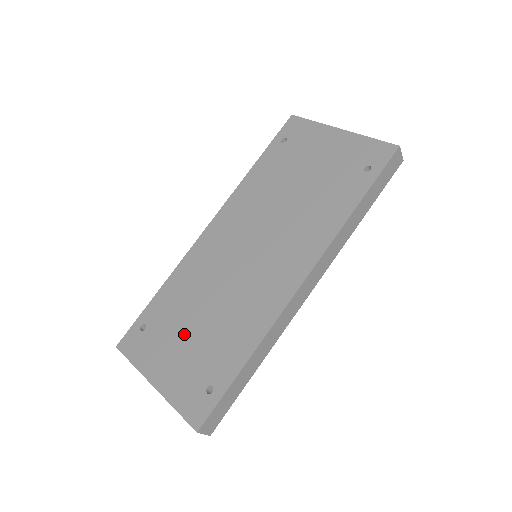
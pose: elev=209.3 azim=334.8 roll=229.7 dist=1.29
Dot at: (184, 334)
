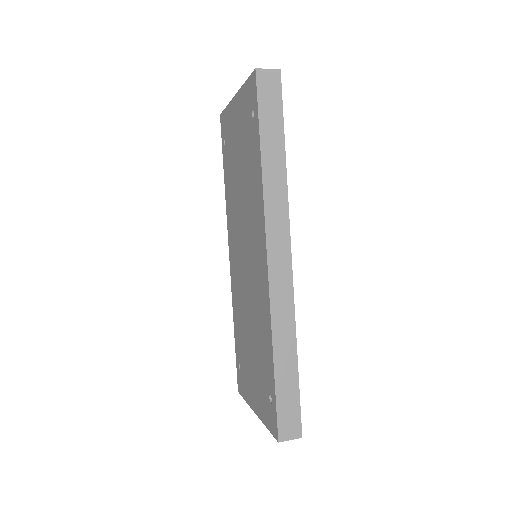
Dot at: (250, 358)
